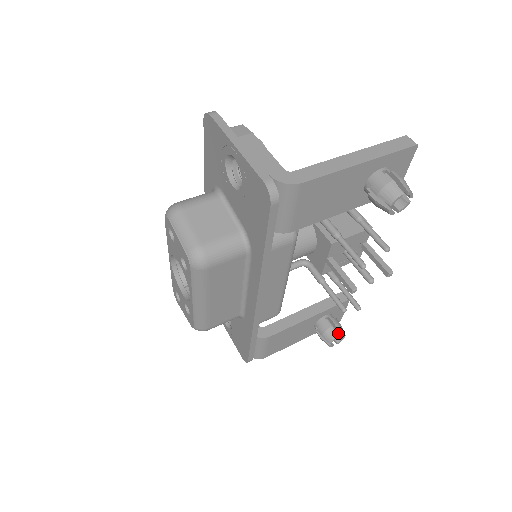
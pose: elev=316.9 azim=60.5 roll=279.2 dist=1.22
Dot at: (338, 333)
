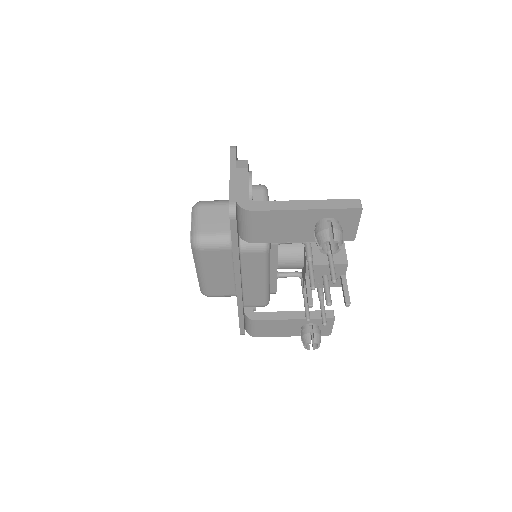
Dot at: (314, 340)
